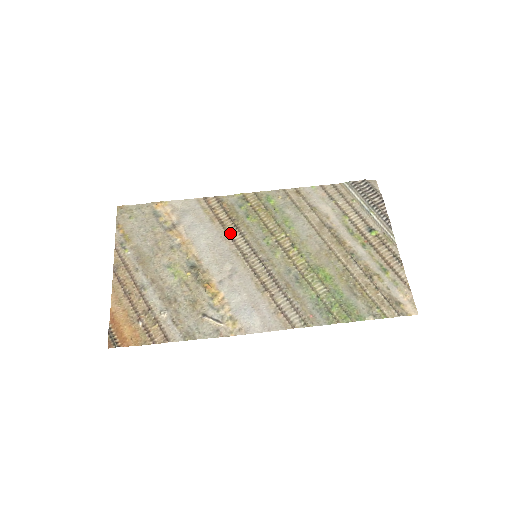
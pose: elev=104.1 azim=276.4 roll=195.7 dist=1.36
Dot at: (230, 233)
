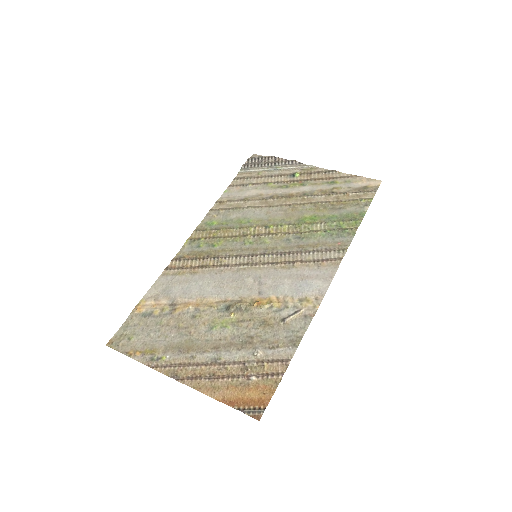
Dot at: (218, 265)
